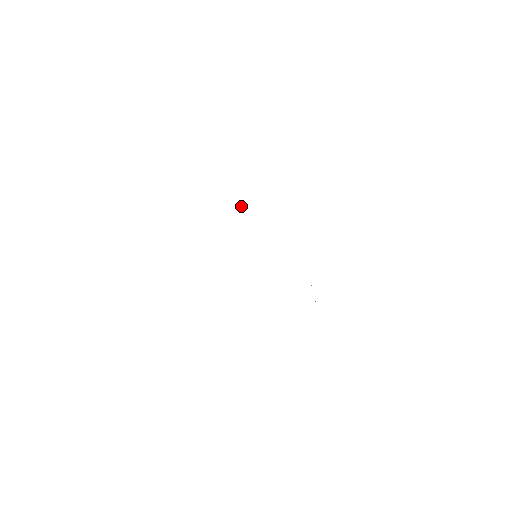
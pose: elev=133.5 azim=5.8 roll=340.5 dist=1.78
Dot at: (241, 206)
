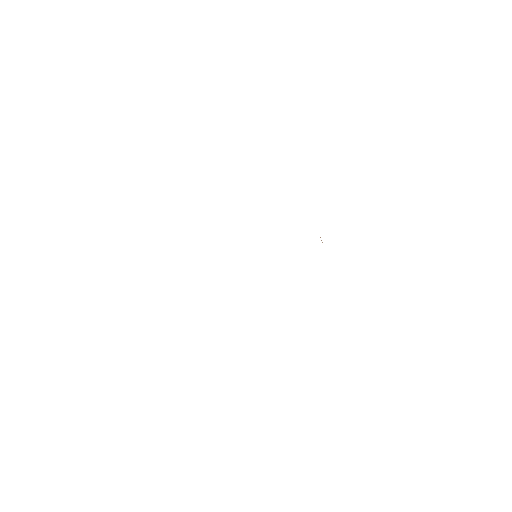
Dot at: occluded
